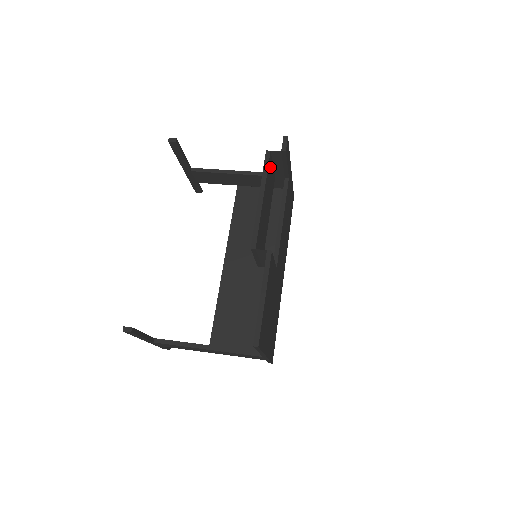
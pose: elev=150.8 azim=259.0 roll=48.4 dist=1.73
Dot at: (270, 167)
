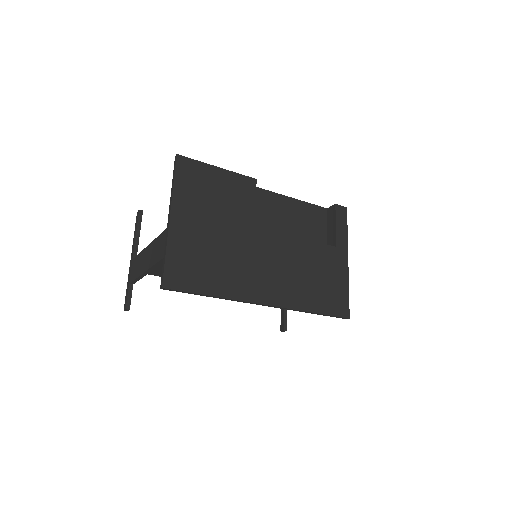
Dot at: (320, 217)
